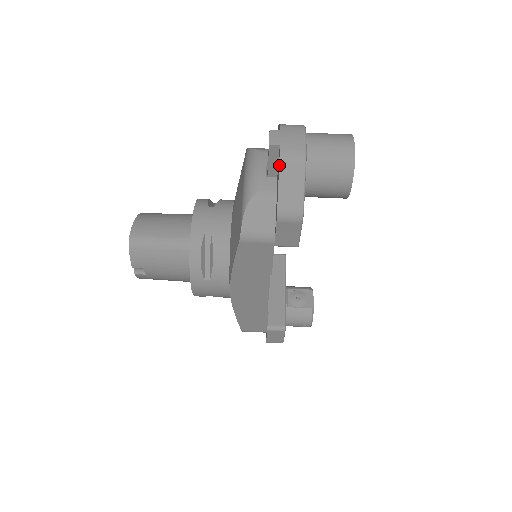
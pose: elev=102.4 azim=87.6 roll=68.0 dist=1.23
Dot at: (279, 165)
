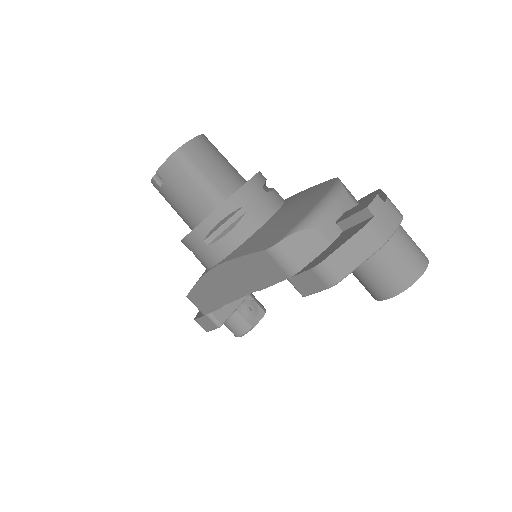
Dot at: (359, 231)
